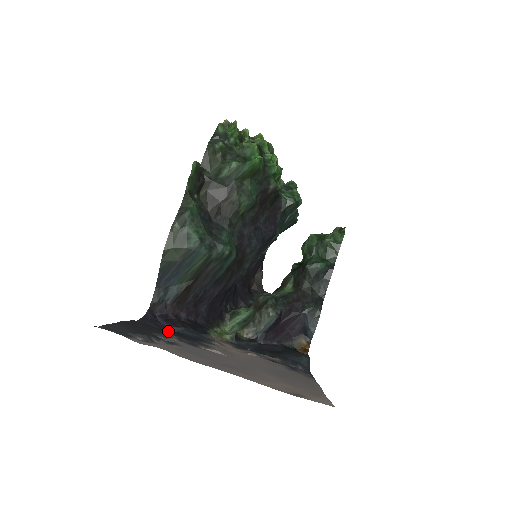
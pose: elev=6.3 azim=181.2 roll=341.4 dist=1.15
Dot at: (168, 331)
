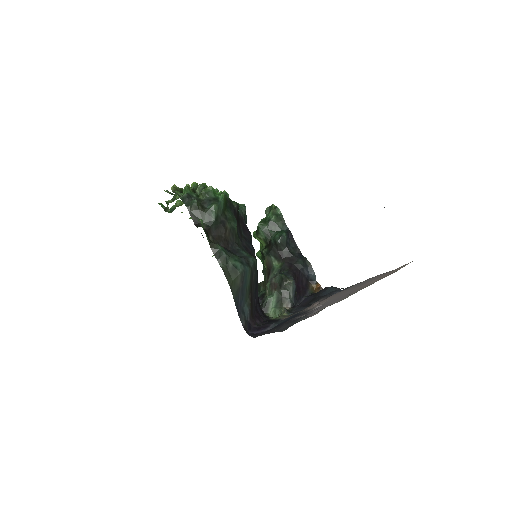
Dot at: (275, 327)
